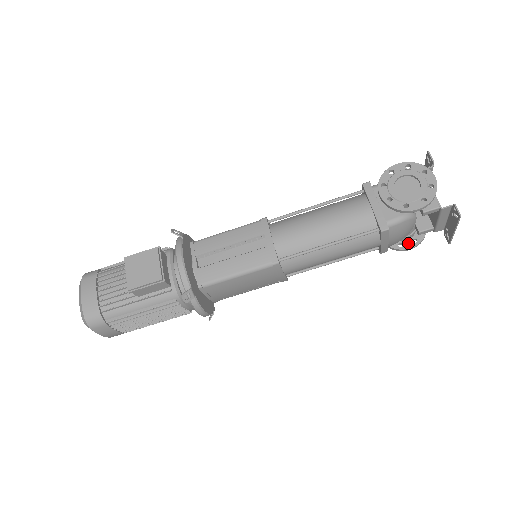
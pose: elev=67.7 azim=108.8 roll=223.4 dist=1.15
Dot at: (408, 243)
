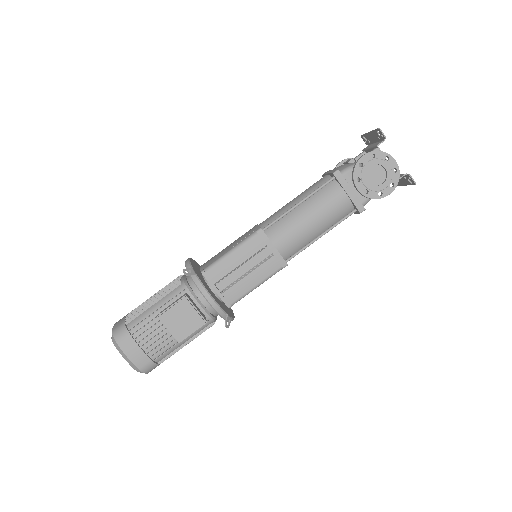
Dot at: occluded
